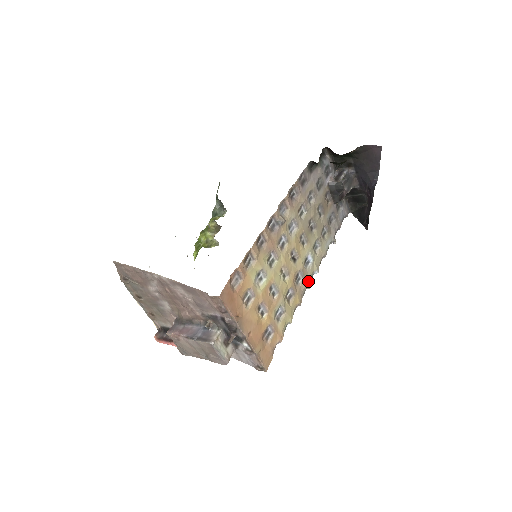
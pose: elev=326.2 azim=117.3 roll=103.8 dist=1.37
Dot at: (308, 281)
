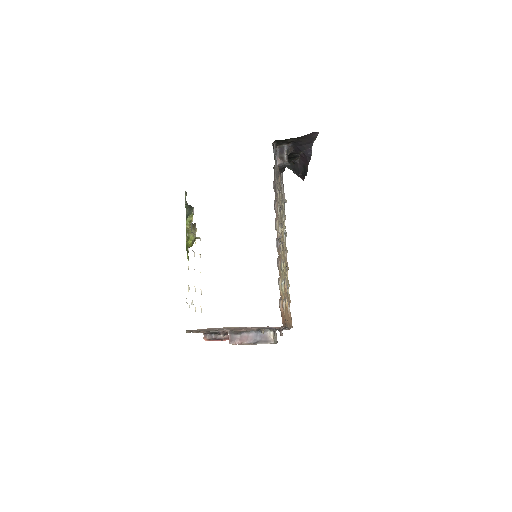
Dot at: (286, 248)
